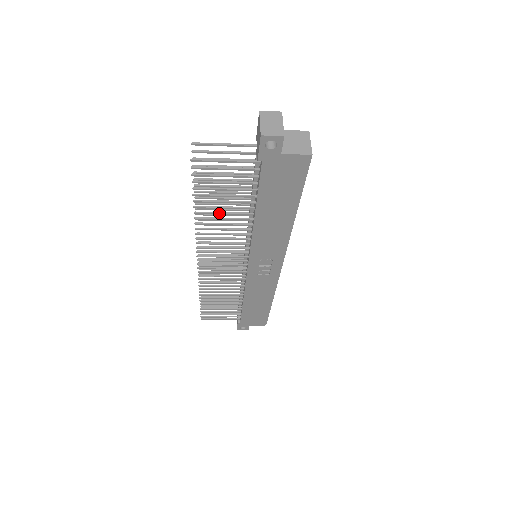
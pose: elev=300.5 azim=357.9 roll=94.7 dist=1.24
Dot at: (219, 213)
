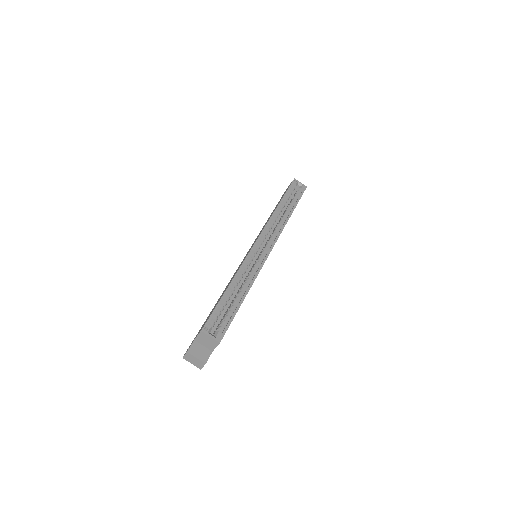
Dot at: occluded
